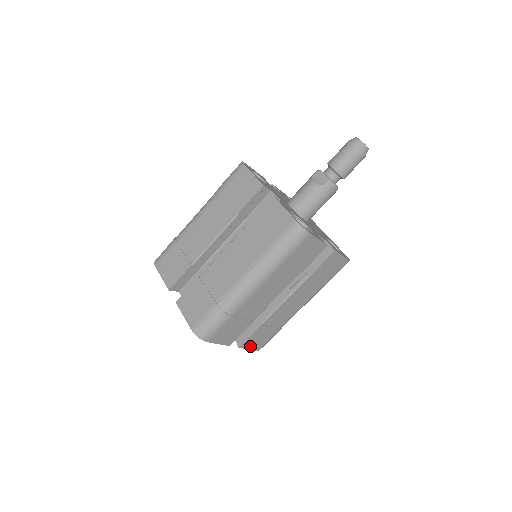
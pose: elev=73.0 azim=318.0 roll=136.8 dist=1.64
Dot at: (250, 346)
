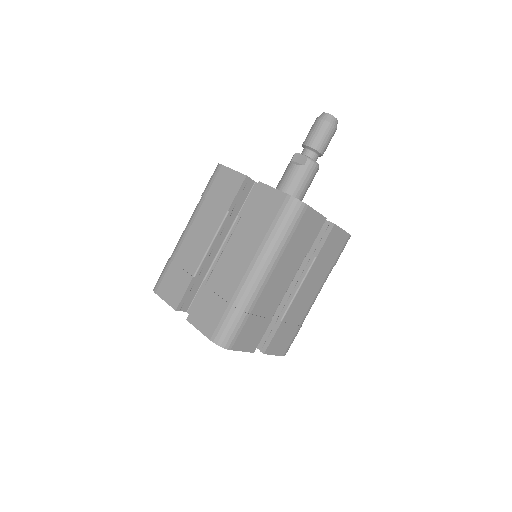
Dot at: (275, 351)
